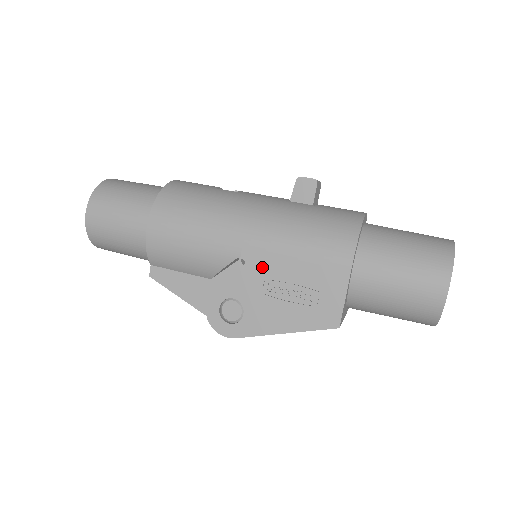
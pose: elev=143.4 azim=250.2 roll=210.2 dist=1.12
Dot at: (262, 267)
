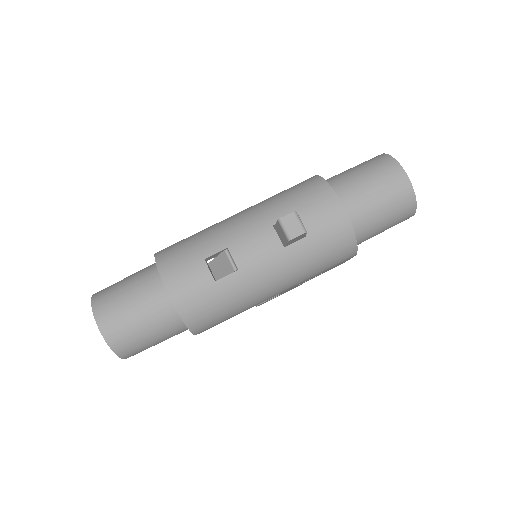
Dot at: occluded
